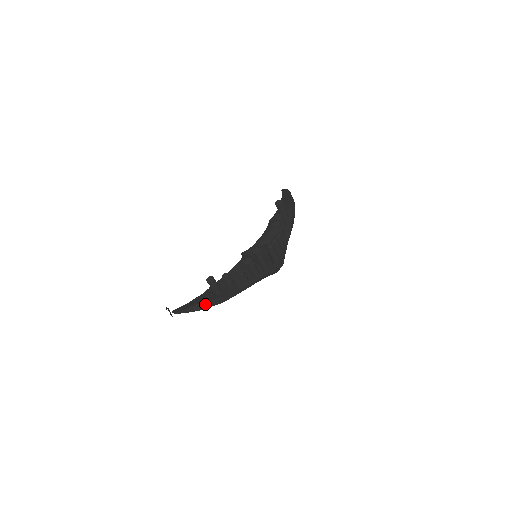
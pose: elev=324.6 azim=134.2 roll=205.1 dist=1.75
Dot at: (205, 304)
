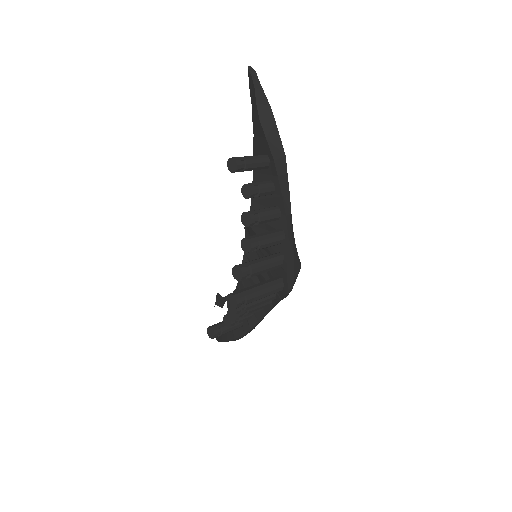
Dot at: occluded
